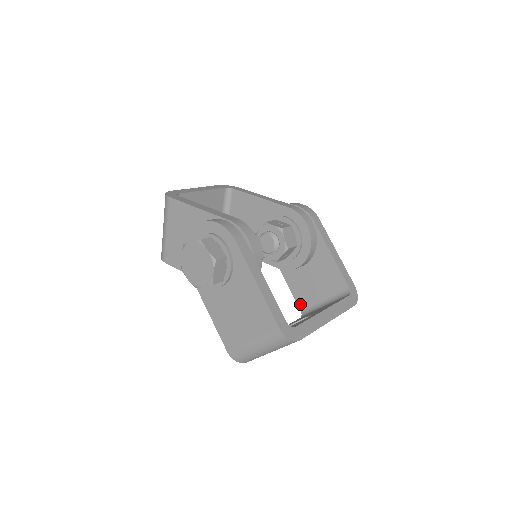
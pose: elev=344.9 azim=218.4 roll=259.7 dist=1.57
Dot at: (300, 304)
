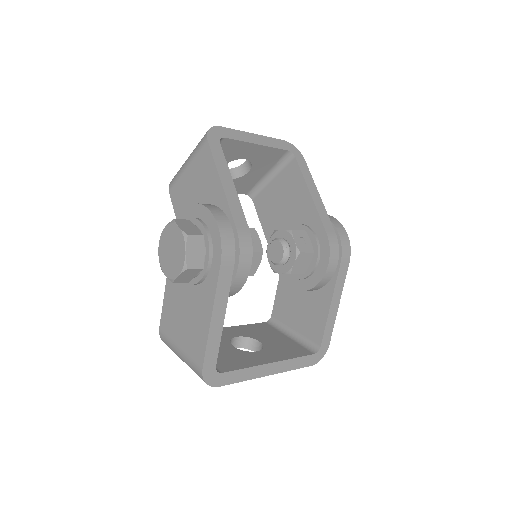
Dot at: (275, 310)
